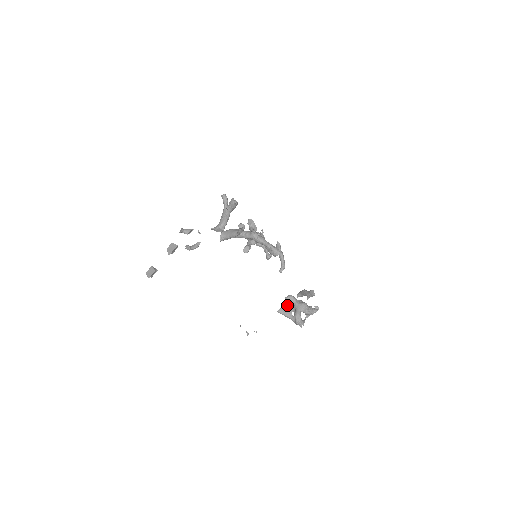
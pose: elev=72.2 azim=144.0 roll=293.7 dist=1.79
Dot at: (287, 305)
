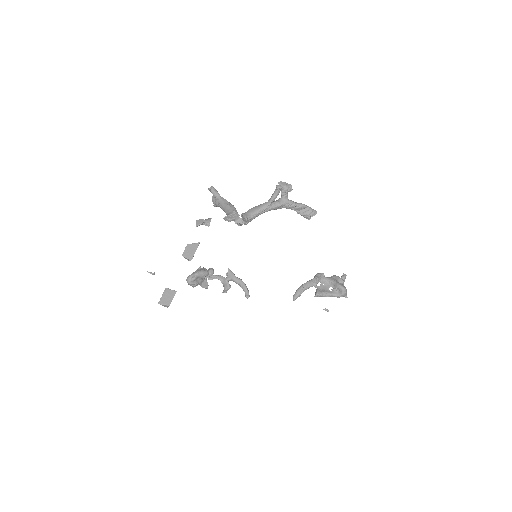
Dot at: (320, 285)
